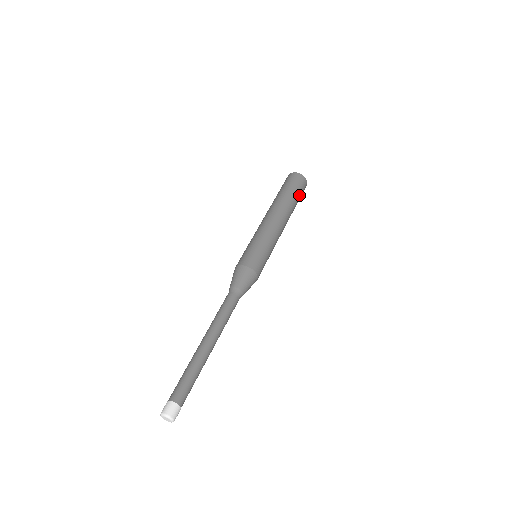
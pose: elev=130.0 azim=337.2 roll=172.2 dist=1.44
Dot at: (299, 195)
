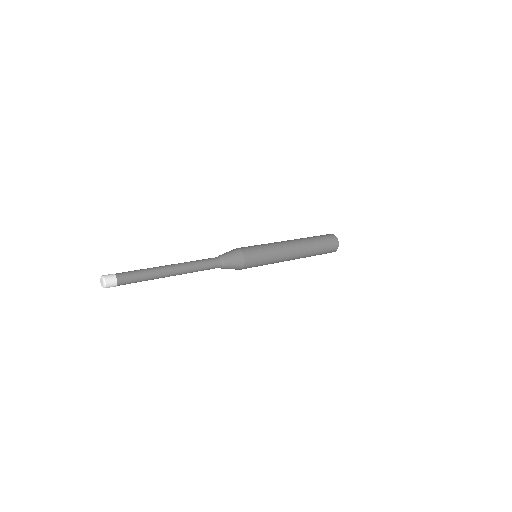
Dot at: (324, 246)
